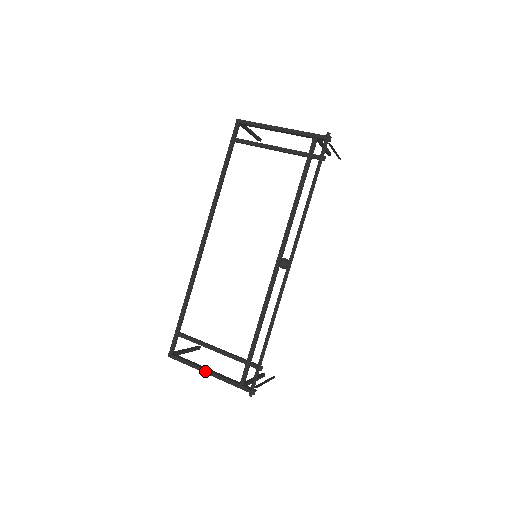
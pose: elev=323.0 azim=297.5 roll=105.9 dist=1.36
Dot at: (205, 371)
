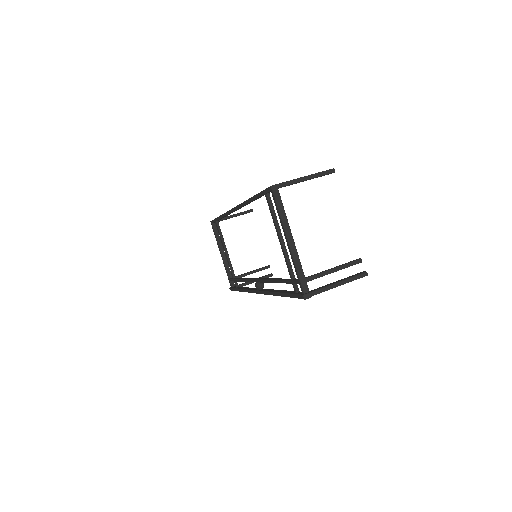
Dot at: (220, 253)
